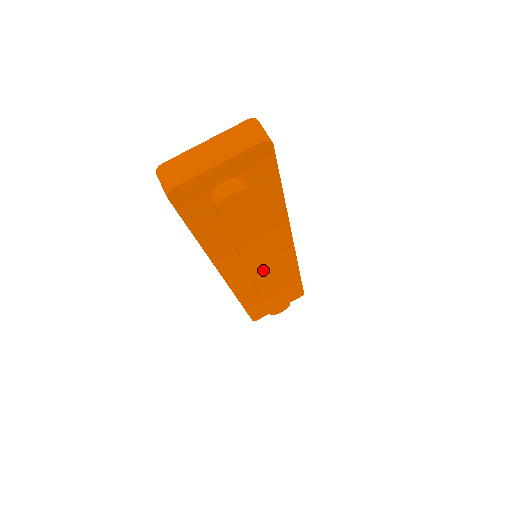
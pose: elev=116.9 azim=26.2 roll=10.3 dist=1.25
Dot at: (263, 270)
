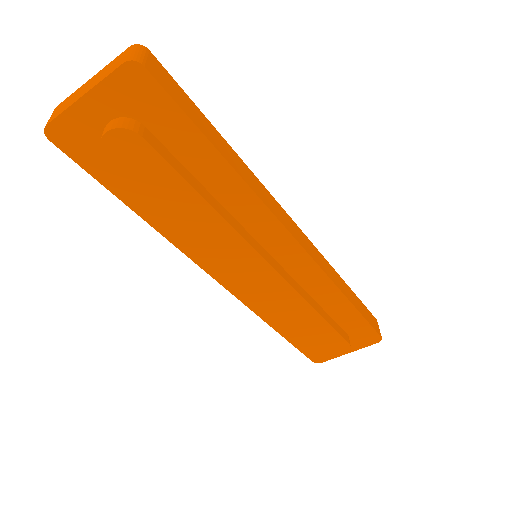
Dot at: (252, 271)
